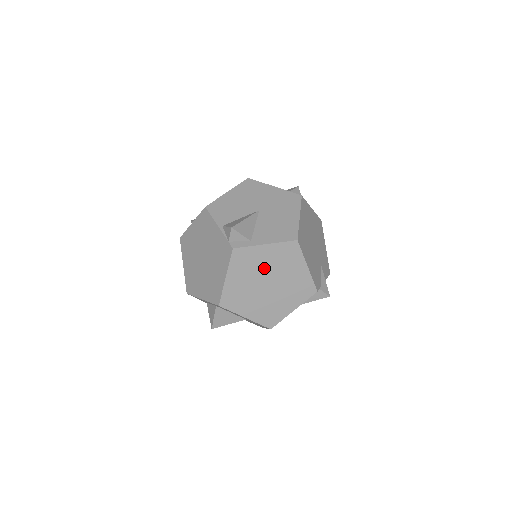
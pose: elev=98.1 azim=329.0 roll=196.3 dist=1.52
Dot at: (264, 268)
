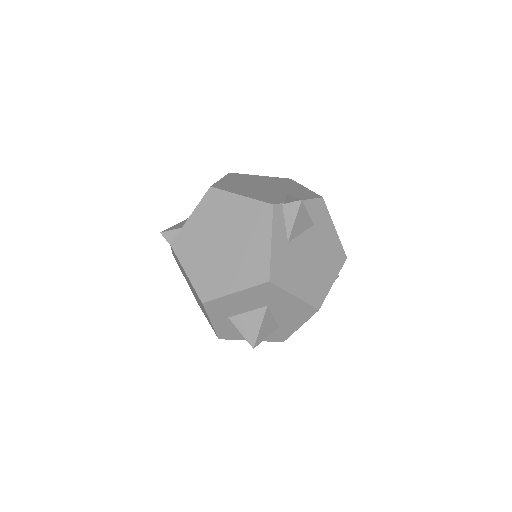
Dot at: (207, 234)
